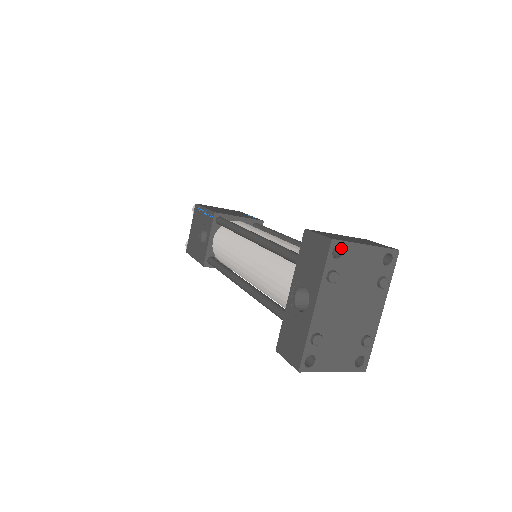
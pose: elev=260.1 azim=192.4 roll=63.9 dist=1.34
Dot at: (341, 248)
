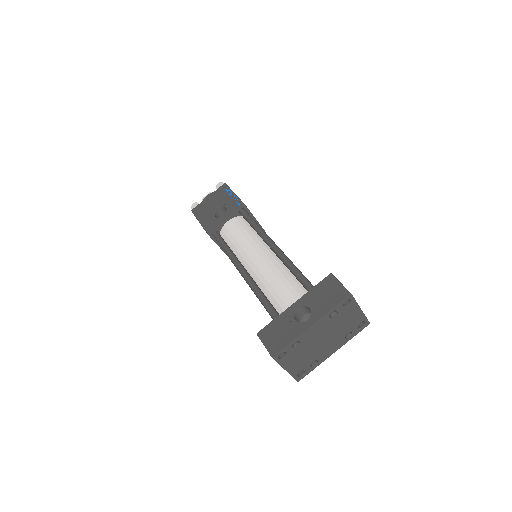
Dot at: (349, 301)
